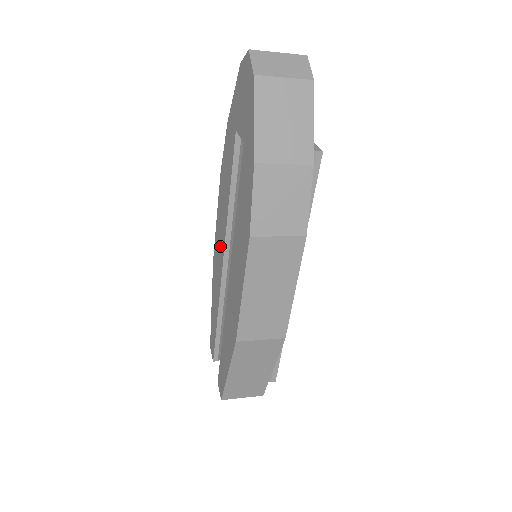
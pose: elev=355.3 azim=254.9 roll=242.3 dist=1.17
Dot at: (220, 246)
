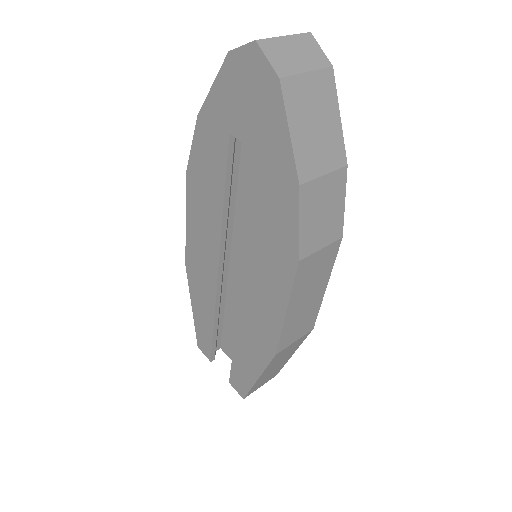
Dot at: (206, 254)
